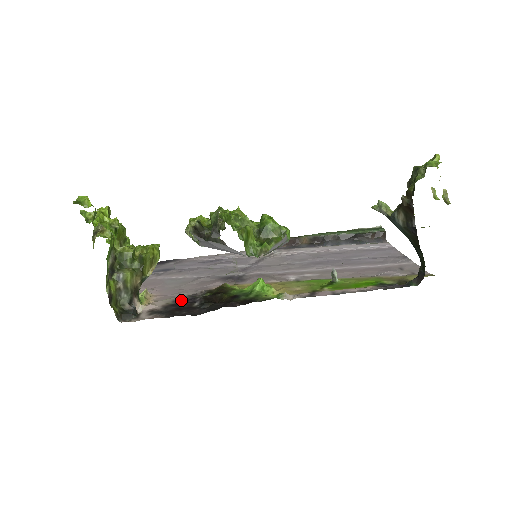
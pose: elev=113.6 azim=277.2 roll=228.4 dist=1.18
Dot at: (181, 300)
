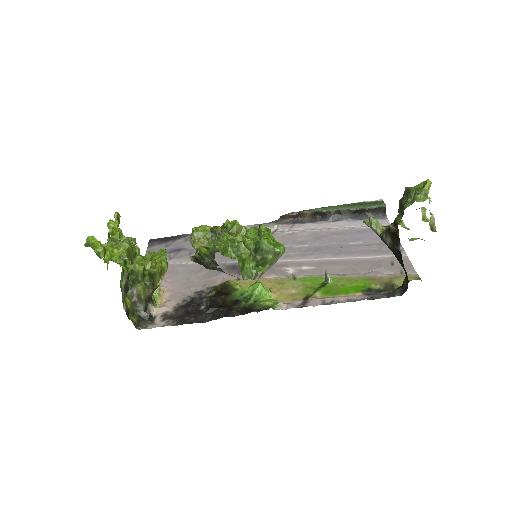
Dot at: (190, 300)
